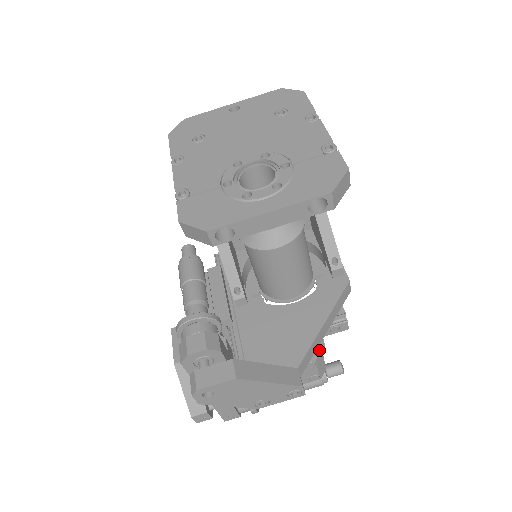
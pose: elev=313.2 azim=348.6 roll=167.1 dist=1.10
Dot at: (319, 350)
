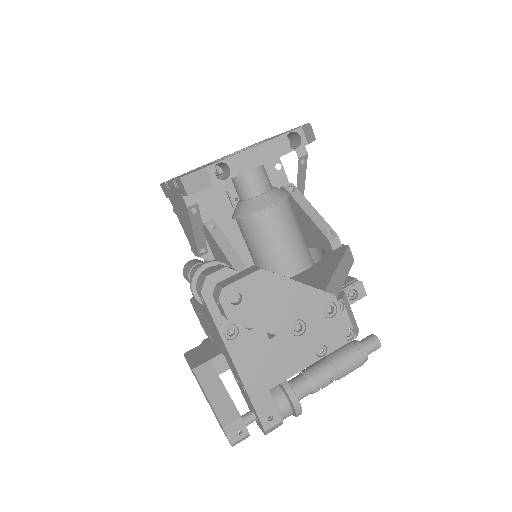
Dot at: (342, 293)
